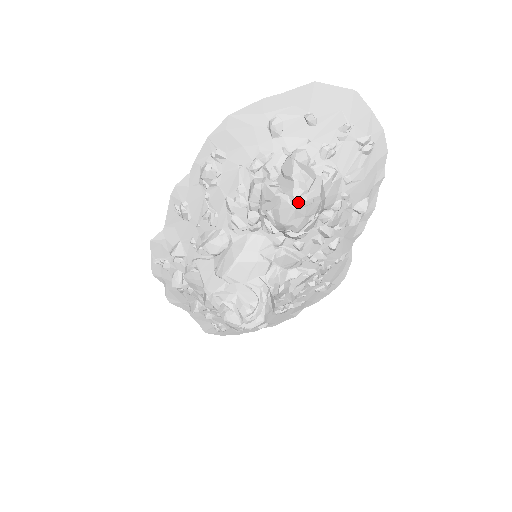
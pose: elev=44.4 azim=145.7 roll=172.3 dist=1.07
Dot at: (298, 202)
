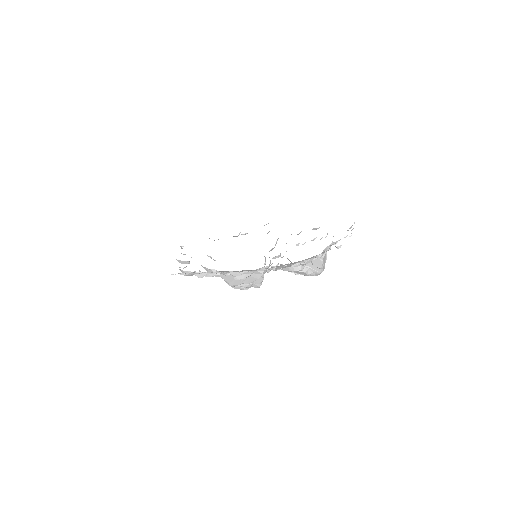
Dot at: occluded
